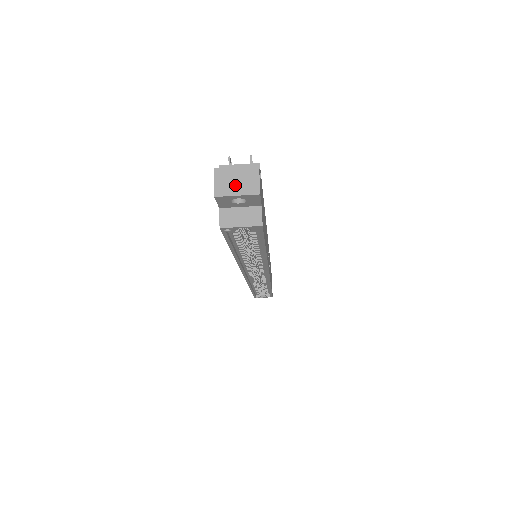
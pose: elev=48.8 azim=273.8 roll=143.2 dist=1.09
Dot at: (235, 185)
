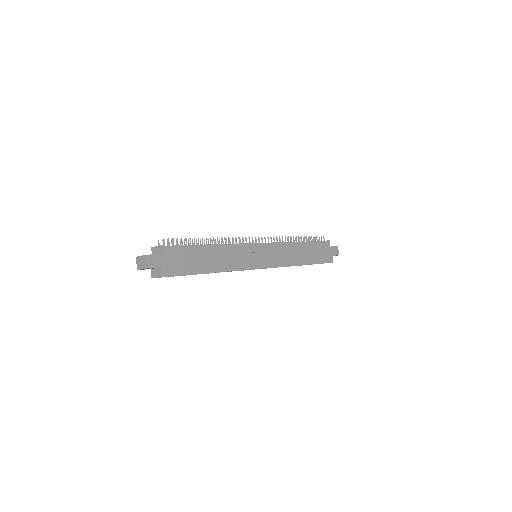
Dot at: (141, 264)
